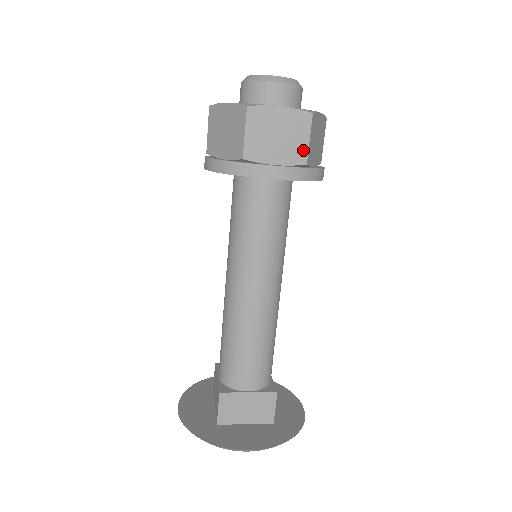
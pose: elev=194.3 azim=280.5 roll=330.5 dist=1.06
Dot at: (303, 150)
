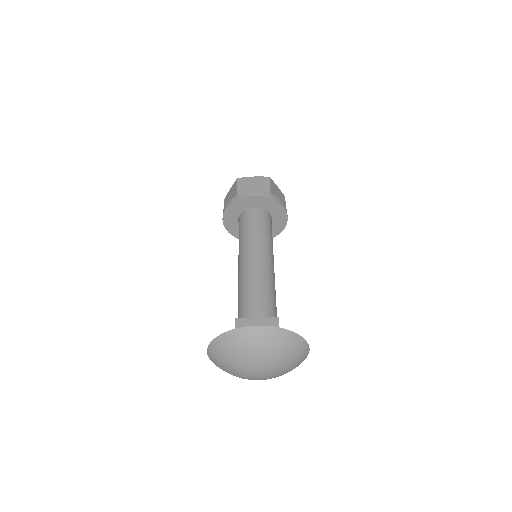
Dot at: (267, 189)
